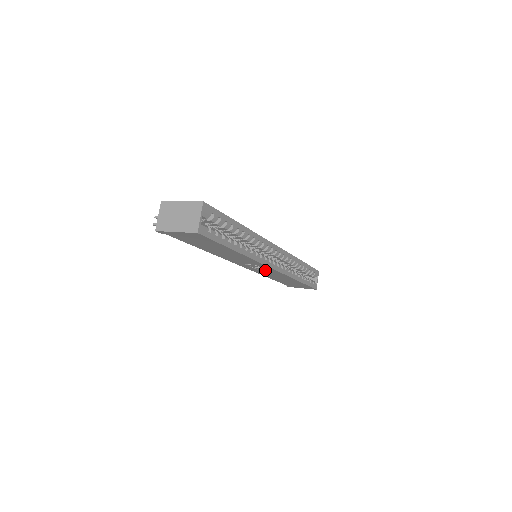
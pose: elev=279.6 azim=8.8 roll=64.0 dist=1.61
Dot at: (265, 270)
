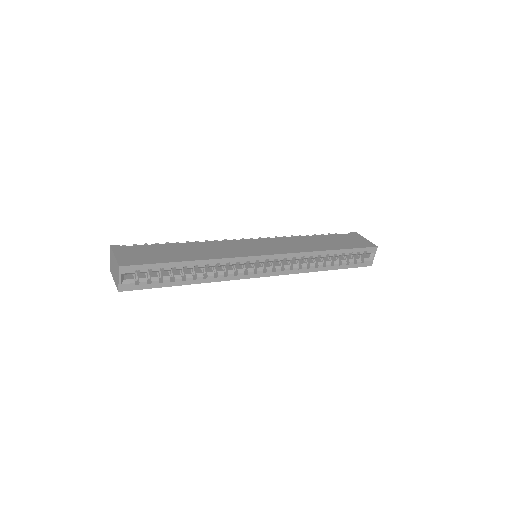
Dot at: occluded
